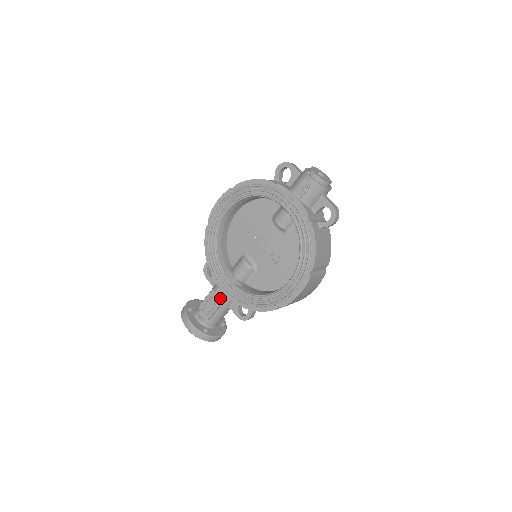
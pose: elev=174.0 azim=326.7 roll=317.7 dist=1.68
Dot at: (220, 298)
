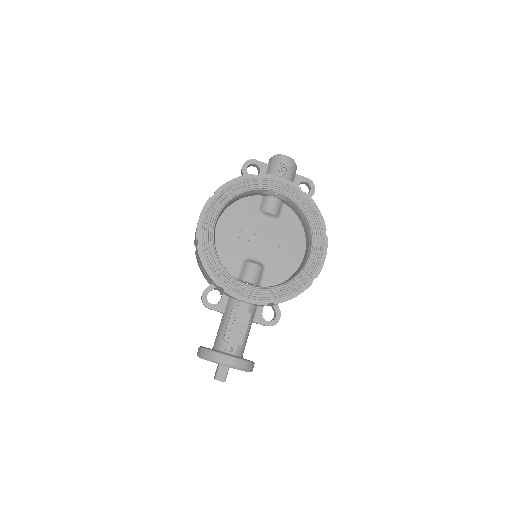
Dot at: (246, 312)
